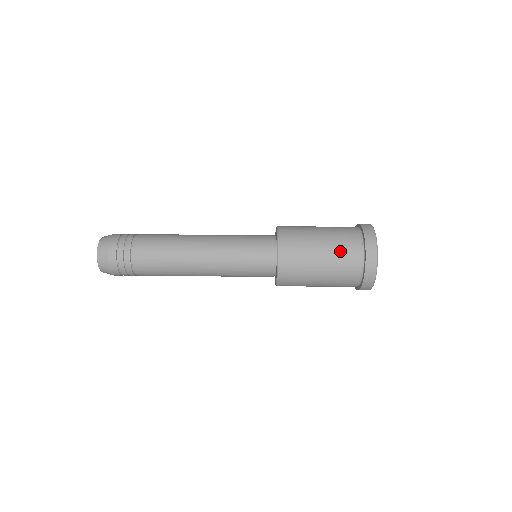
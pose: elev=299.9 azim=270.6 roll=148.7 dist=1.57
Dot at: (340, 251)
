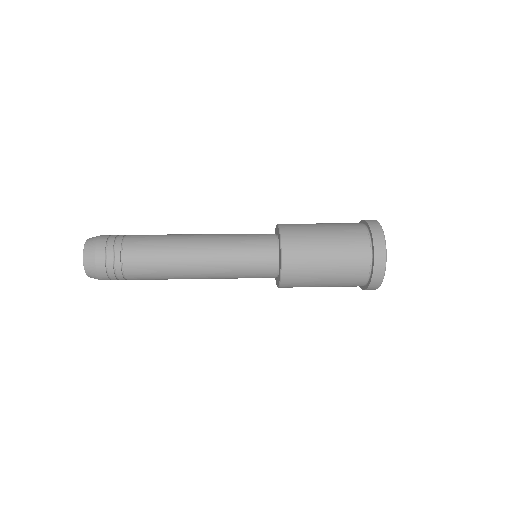
Dot at: occluded
